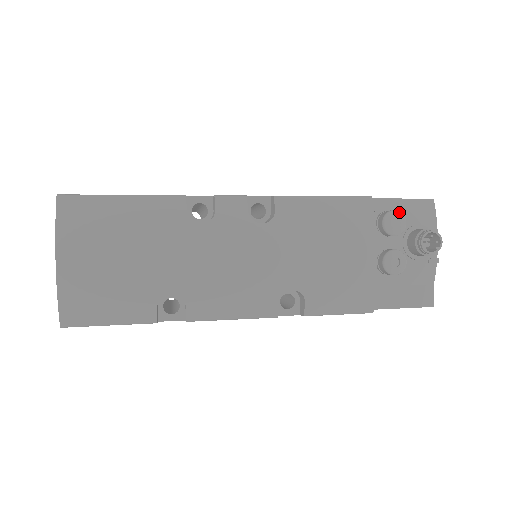
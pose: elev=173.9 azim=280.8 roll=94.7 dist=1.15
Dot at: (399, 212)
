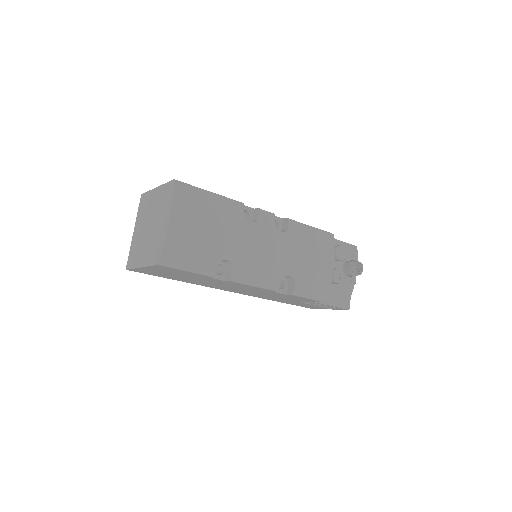
Dot at: (344, 247)
